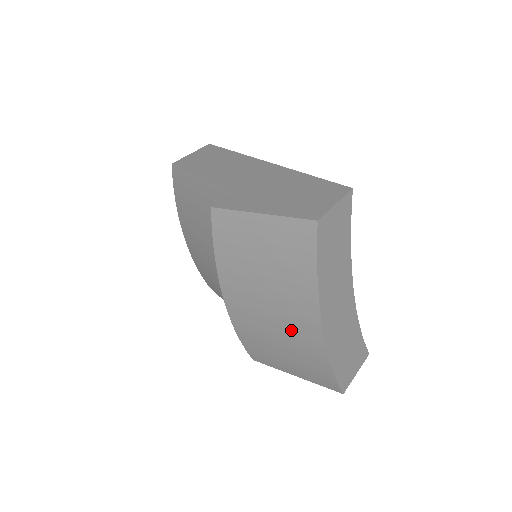
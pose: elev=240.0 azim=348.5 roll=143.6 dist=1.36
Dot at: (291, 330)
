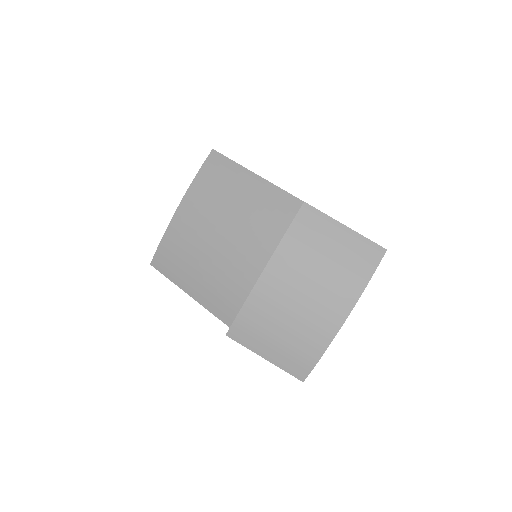
Dot at: (314, 315)
